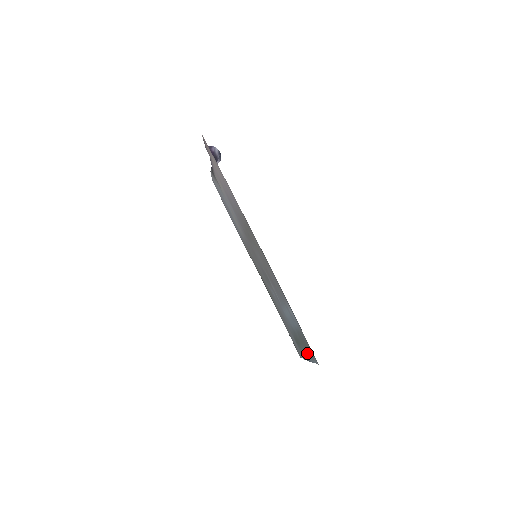
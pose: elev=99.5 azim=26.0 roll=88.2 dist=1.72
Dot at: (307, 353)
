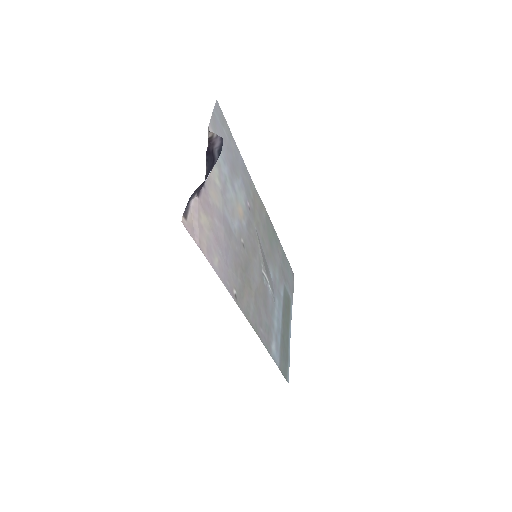
Dot at: (287, 343)
